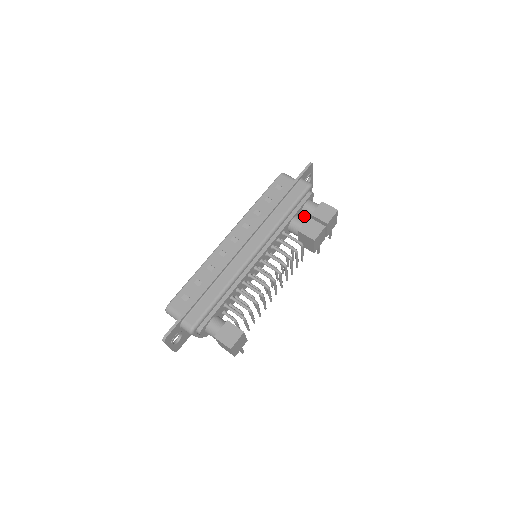
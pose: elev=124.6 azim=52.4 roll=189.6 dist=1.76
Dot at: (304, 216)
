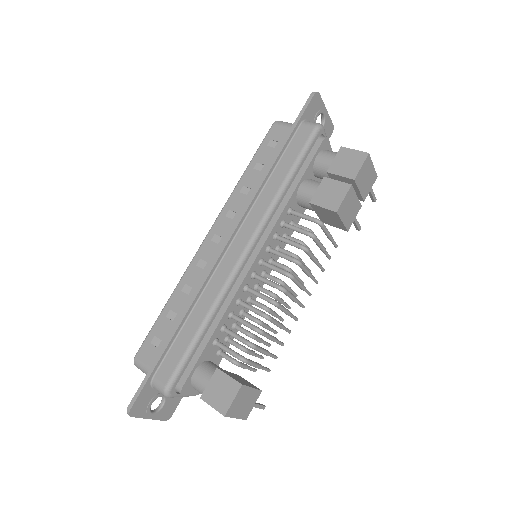
Dot at: (320, 177)
